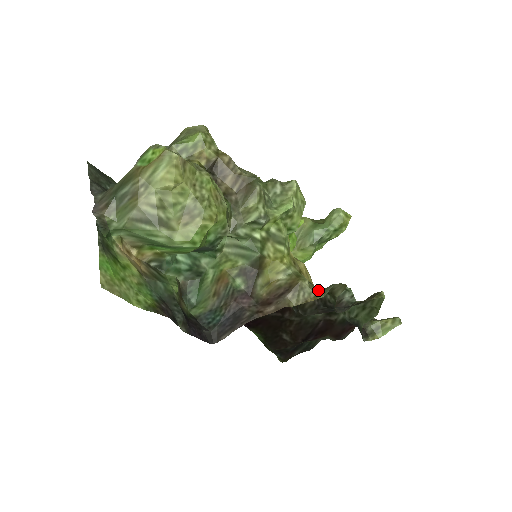
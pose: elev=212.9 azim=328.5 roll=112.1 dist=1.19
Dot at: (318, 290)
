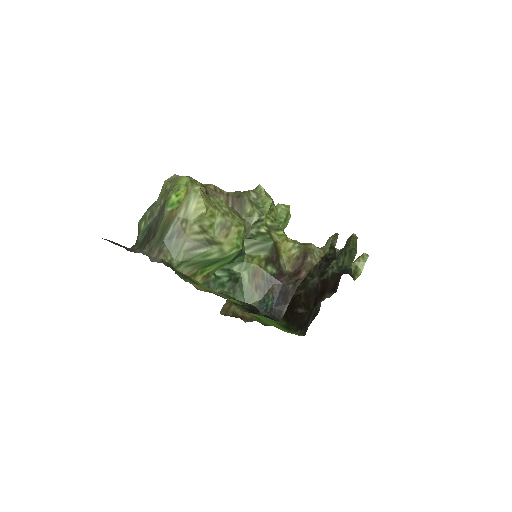
Dot at: (321, 248)
